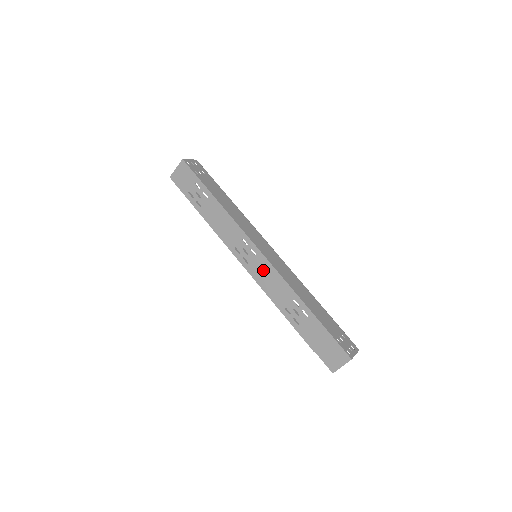
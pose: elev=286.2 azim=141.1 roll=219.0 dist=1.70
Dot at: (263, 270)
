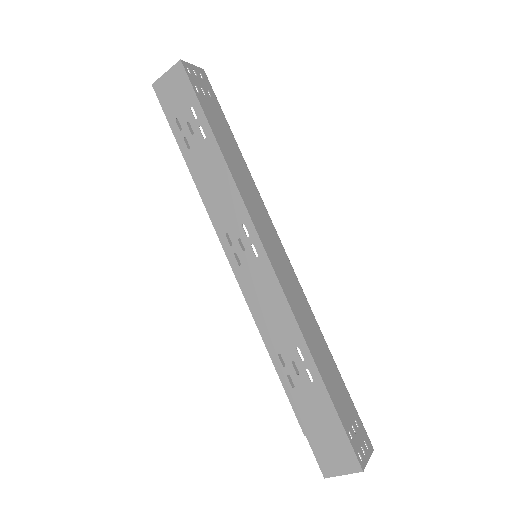
Dot at: (262, 284)
